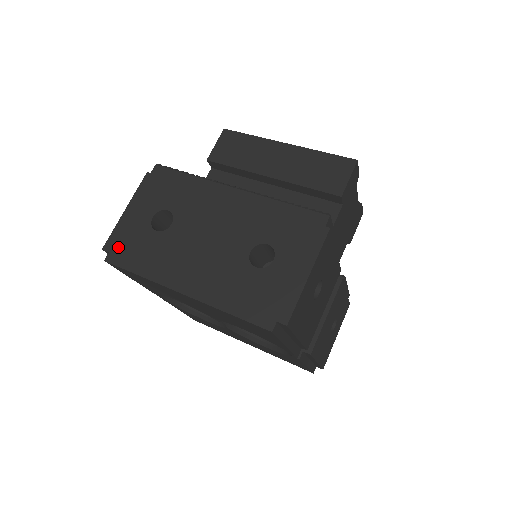
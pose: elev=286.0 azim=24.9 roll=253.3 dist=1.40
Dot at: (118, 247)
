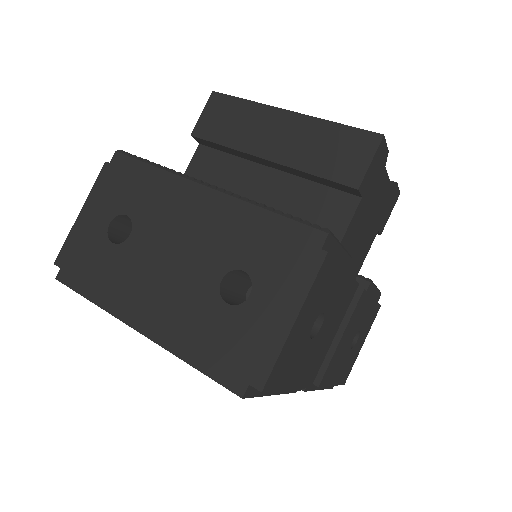
Dot at: (70, 262)
